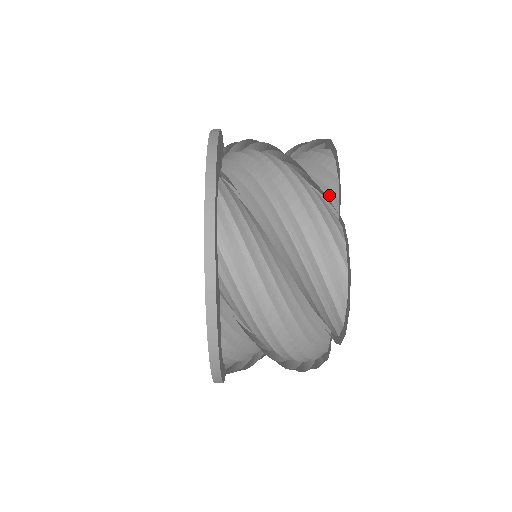
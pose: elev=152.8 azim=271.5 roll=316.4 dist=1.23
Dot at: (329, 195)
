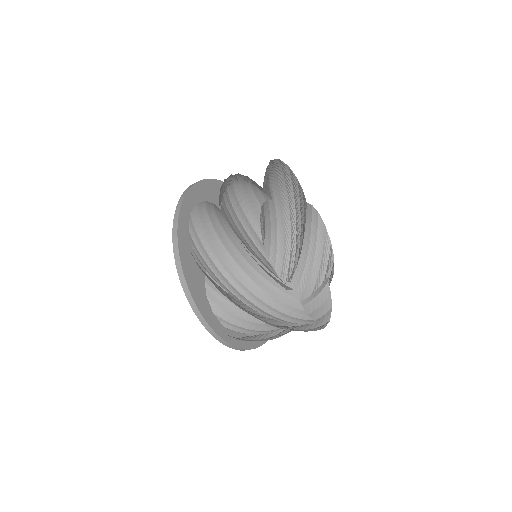
Dot at: (309, 215)
